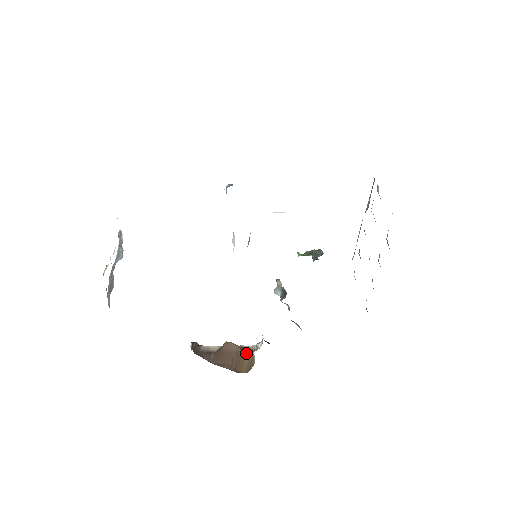
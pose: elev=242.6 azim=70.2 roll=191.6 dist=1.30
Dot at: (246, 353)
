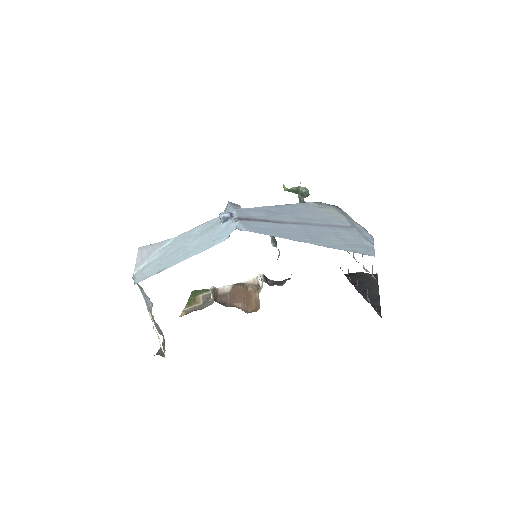
Dot at: (252, 292)
